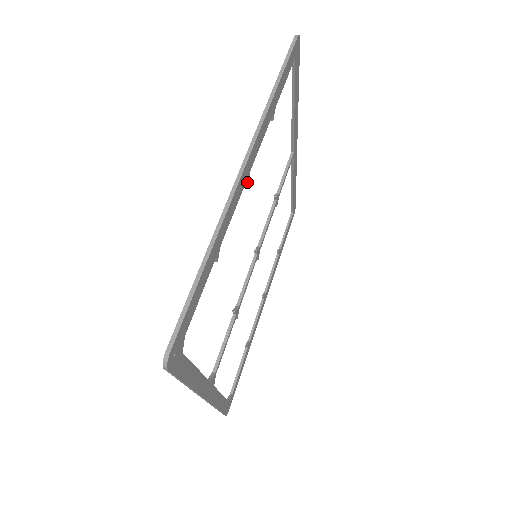
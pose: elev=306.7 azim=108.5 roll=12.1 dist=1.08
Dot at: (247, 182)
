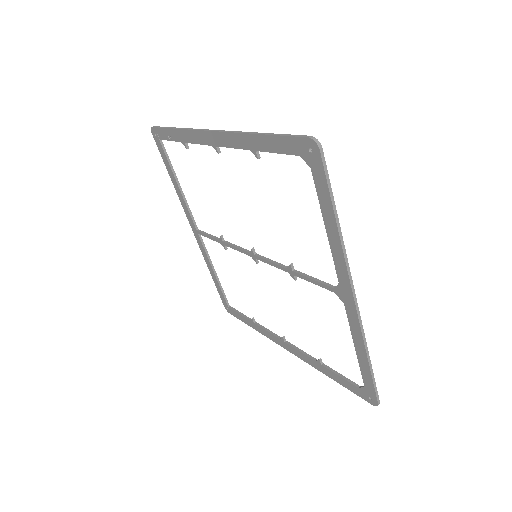
Dot at: (219, 149)
